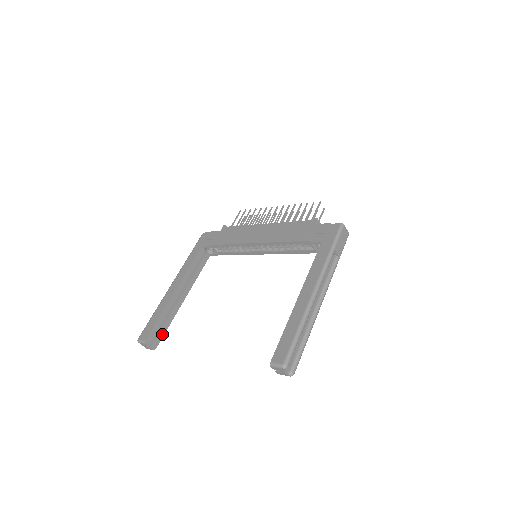
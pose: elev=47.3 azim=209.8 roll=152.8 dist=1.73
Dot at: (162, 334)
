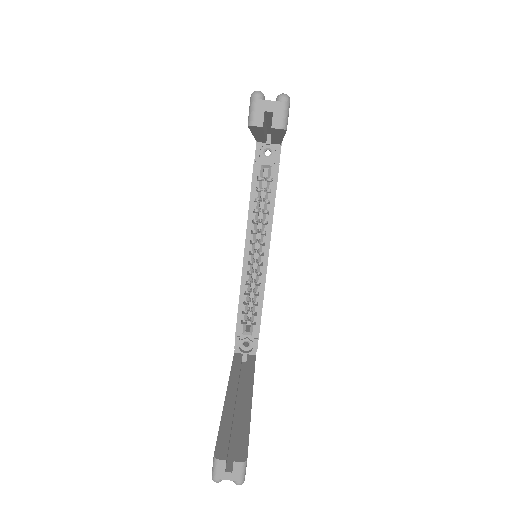
Dot at: (244, 440)
